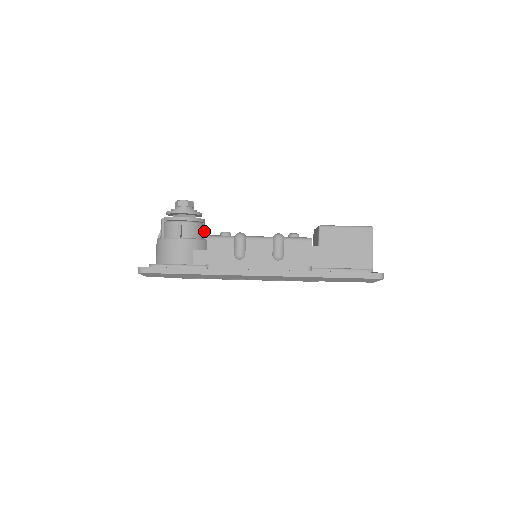
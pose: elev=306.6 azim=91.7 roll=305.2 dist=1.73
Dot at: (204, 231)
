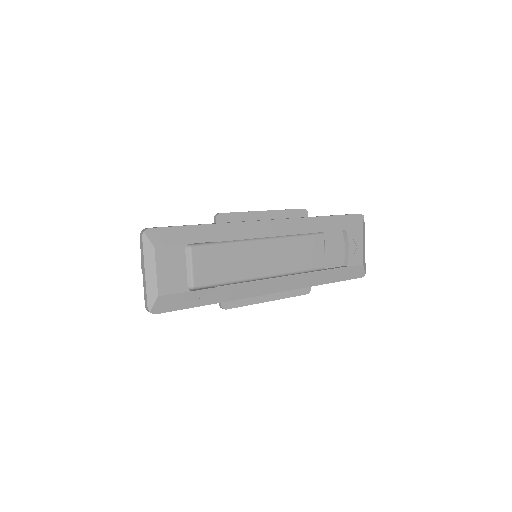
Dot at: occluded
